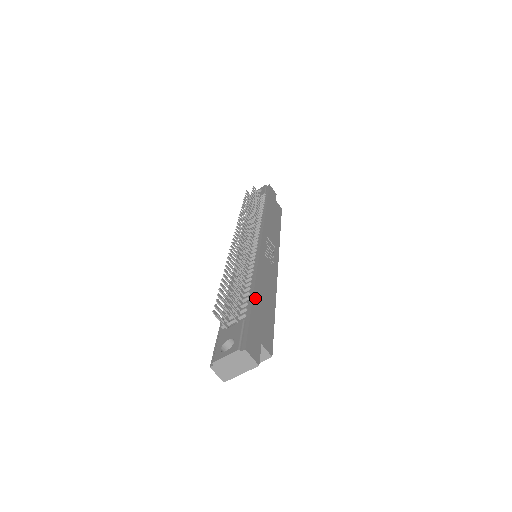
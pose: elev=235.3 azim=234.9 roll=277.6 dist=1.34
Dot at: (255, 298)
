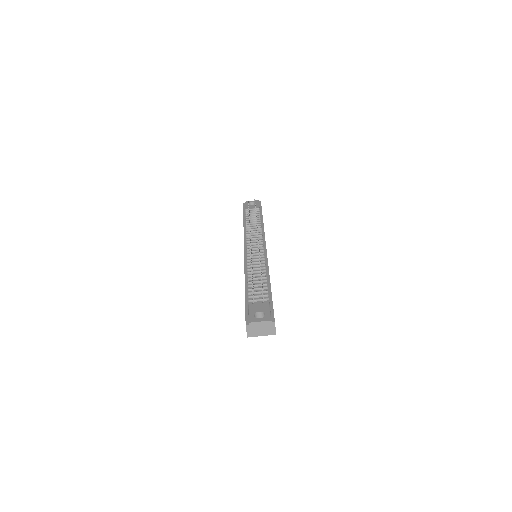
Dot at: occluded
